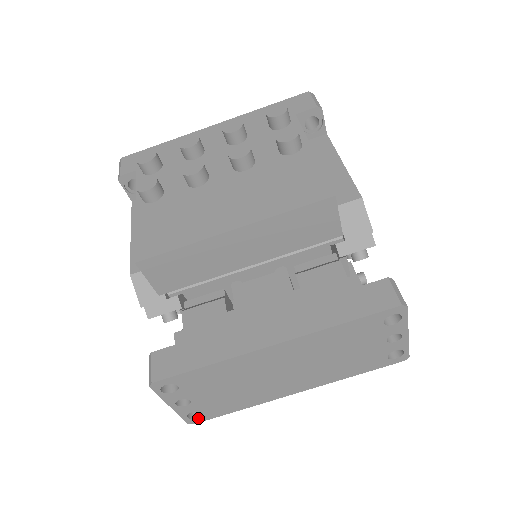
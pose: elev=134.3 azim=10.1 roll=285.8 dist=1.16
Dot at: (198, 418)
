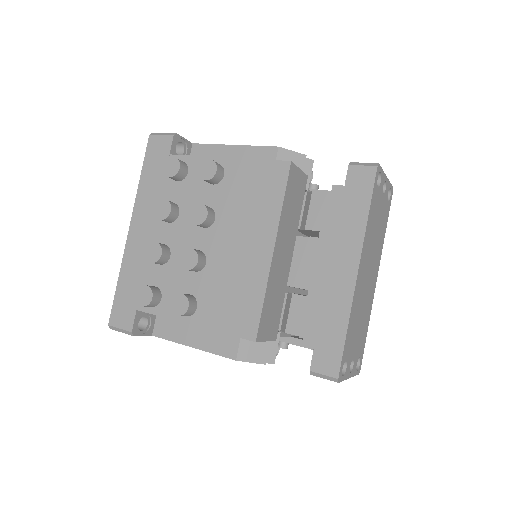
Dot at: (360, 364)
